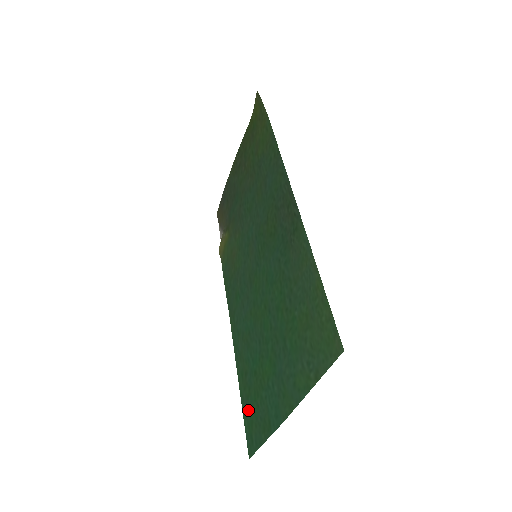
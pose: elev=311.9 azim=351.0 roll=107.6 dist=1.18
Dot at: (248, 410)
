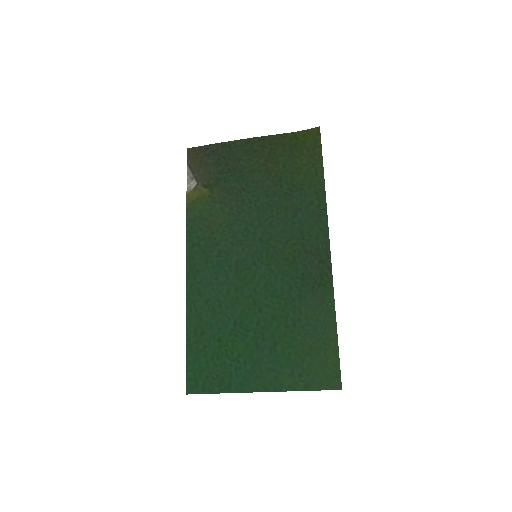
Dot at: (198, 361)
